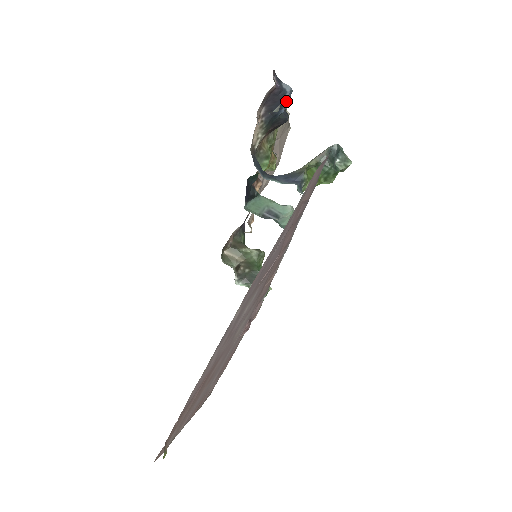
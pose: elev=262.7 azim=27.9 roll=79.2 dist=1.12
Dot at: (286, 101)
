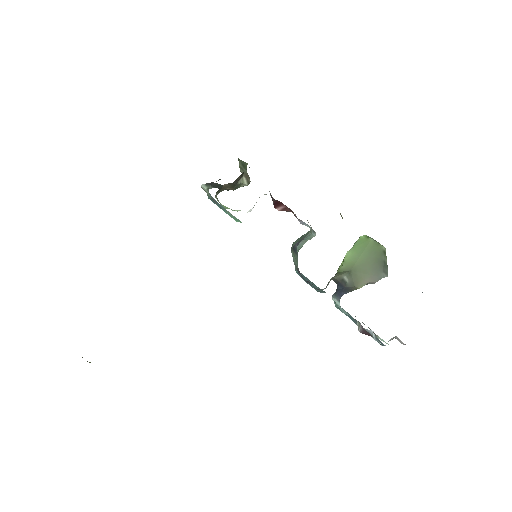
Dot at: occluded
